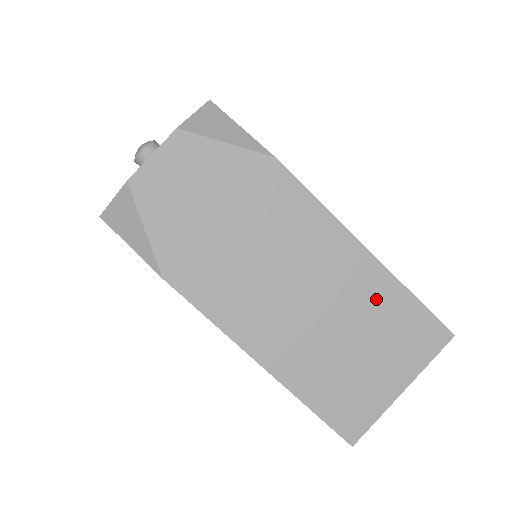
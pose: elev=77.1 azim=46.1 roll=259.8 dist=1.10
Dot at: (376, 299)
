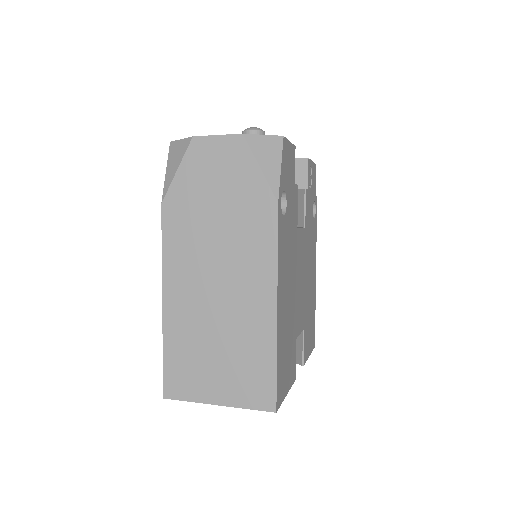
Dot at: (254, 339)
